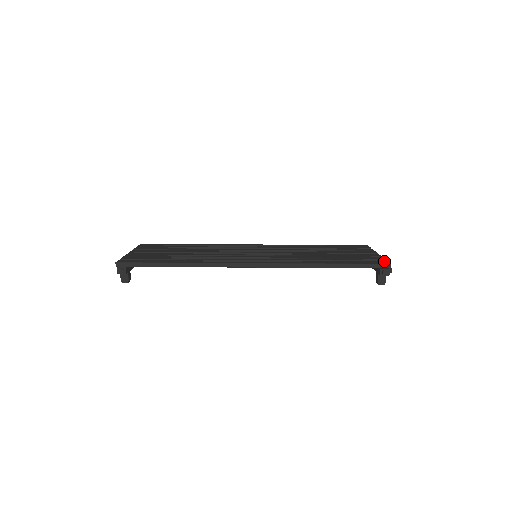
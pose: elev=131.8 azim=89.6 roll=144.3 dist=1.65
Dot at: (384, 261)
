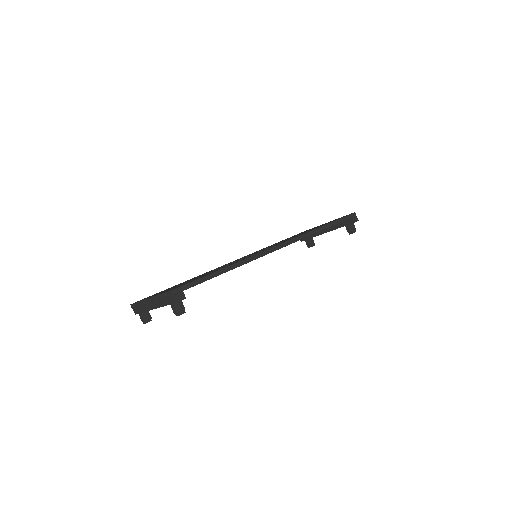
Dot at: occluded
